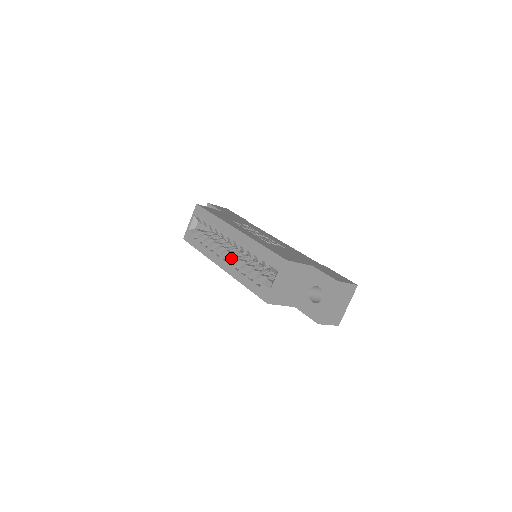
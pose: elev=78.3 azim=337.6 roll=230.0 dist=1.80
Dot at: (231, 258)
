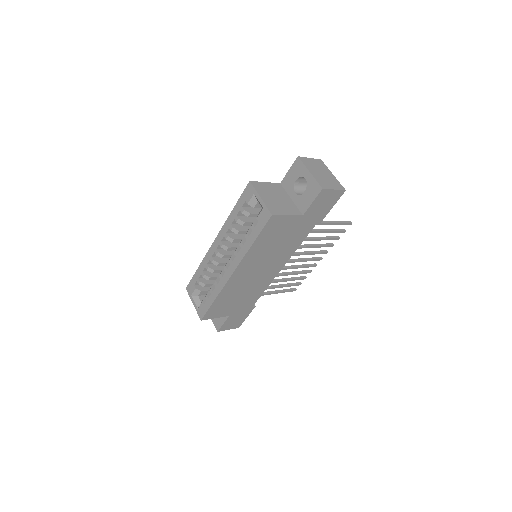
Dot at: (231, 257)
